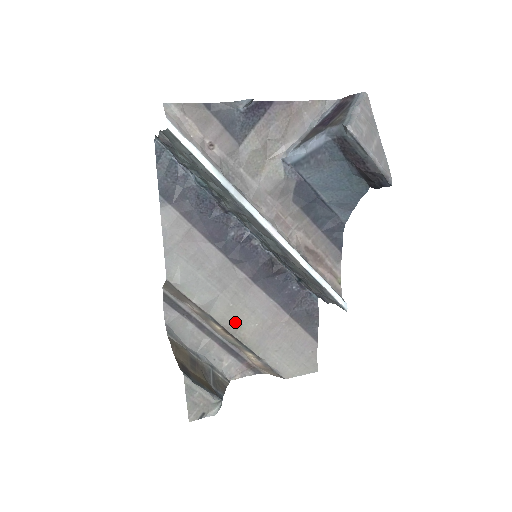
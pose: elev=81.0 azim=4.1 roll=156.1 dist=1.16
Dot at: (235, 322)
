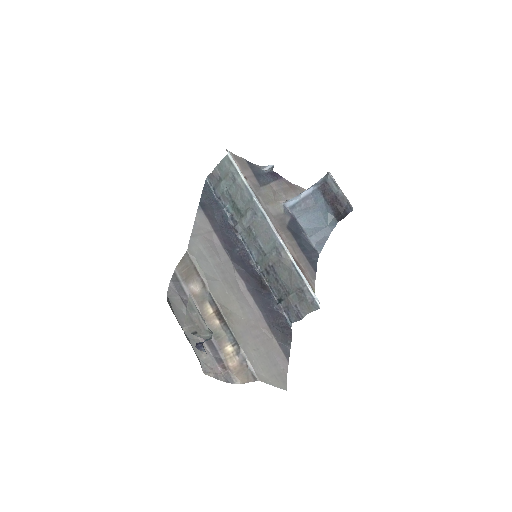
Dot at: (227, 307)
